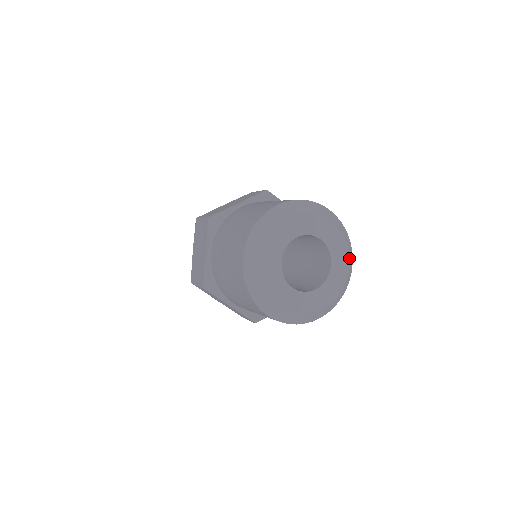
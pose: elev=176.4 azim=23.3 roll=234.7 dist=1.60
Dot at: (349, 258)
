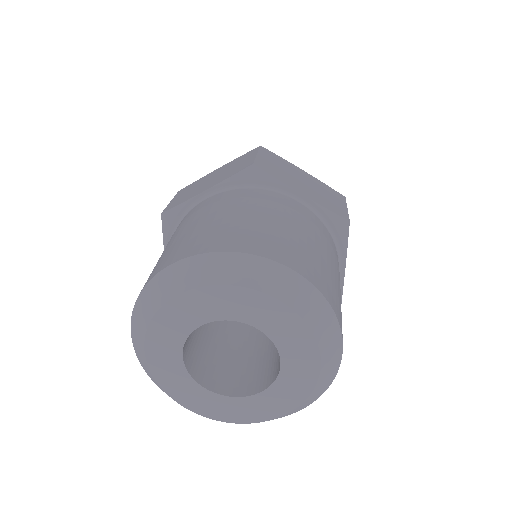
Dot at: (319, 355)
